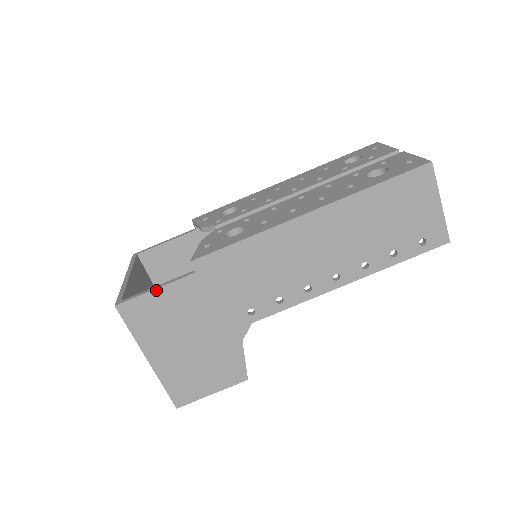
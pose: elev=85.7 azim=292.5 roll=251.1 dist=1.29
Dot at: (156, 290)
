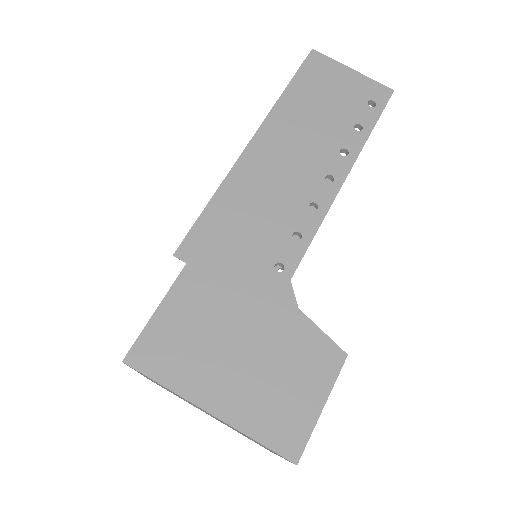
Dot at: (158, 310)
